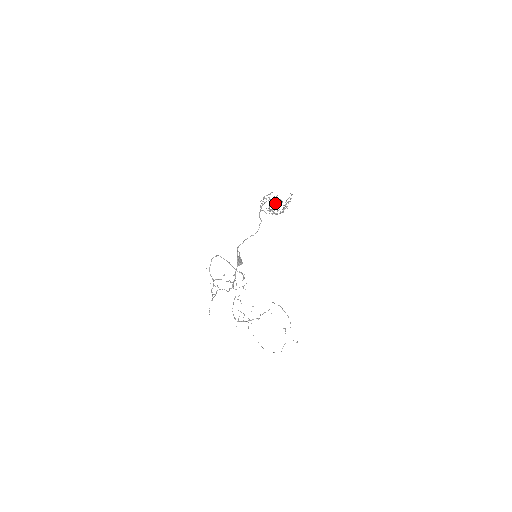
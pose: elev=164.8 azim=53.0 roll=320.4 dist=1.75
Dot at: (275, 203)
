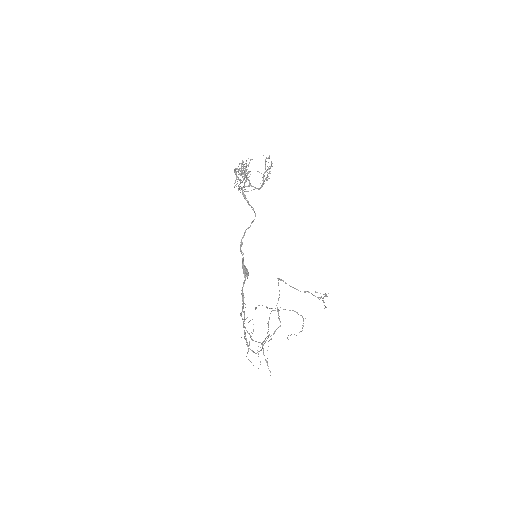
Dot at: (240, 173)
